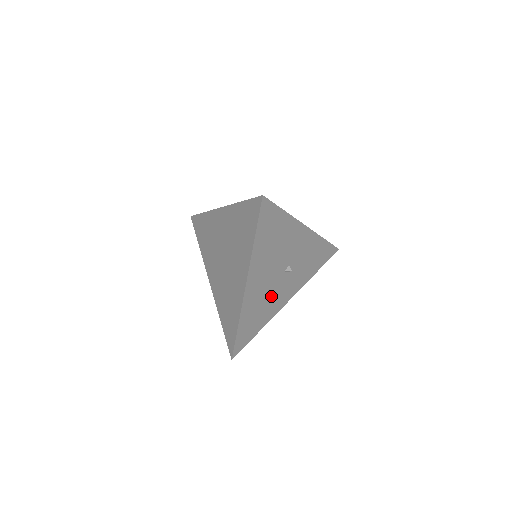
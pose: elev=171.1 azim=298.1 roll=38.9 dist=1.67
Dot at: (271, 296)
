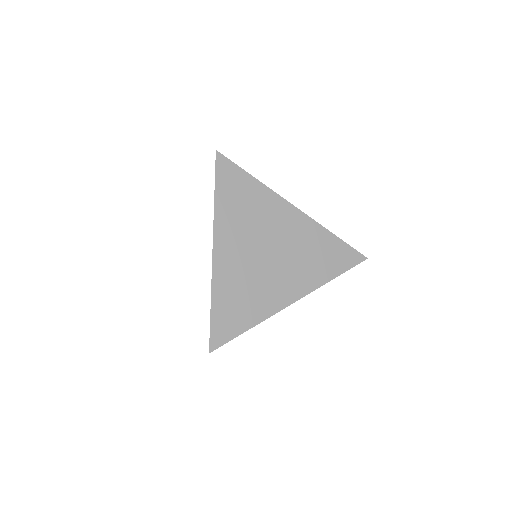
Dot at: occluded
